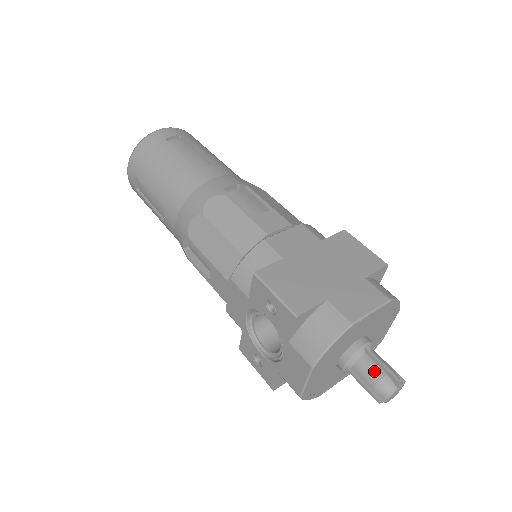
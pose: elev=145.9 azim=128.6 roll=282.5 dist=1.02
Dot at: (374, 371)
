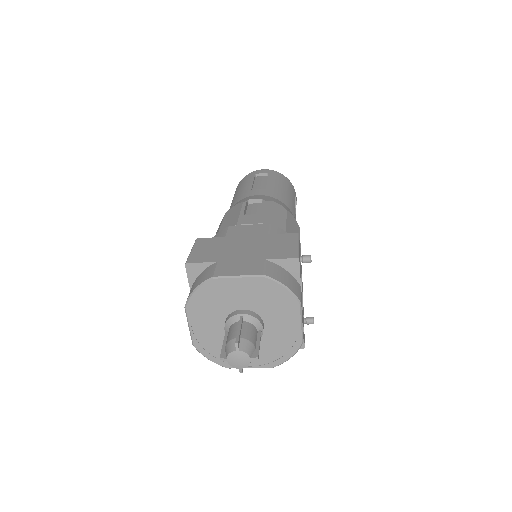
Dot at: (232, 333)
